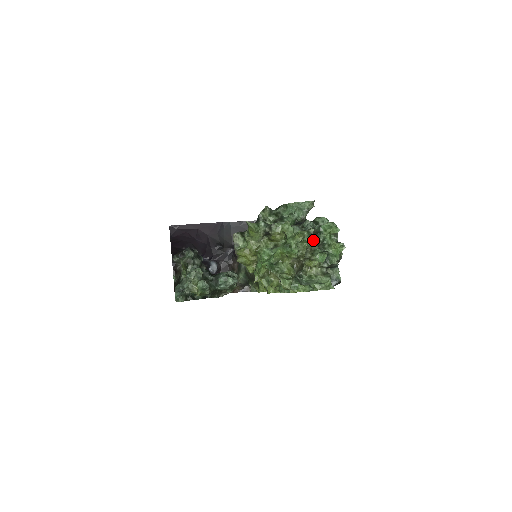
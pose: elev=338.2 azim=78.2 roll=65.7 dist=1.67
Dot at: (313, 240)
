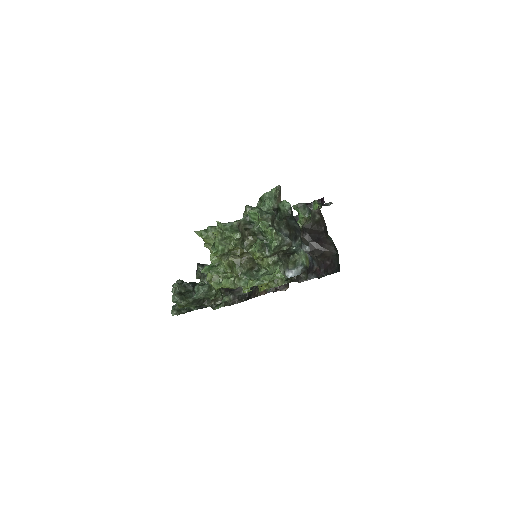
Dot at: (234, 234)
